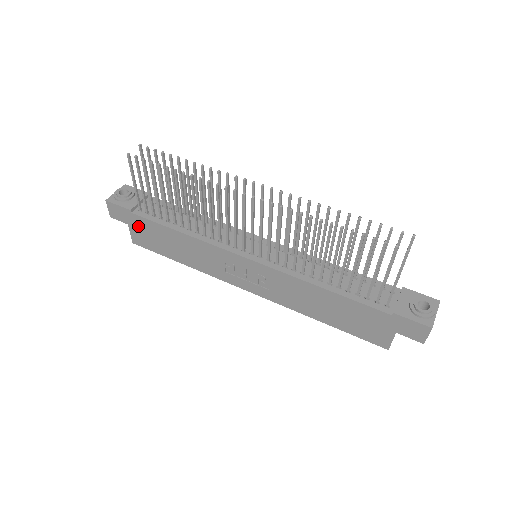
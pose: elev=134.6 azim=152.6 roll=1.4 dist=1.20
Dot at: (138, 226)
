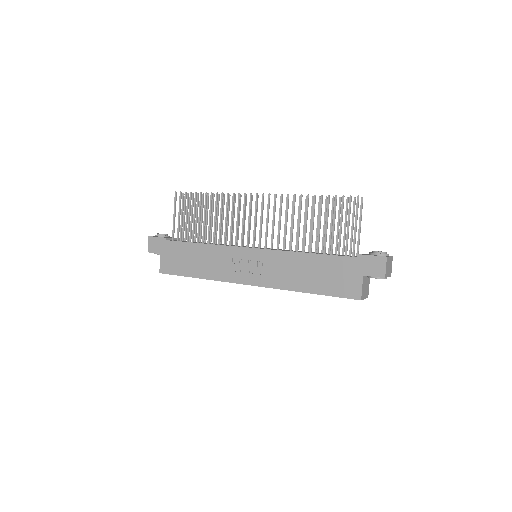
Dot at: (168, 252)
